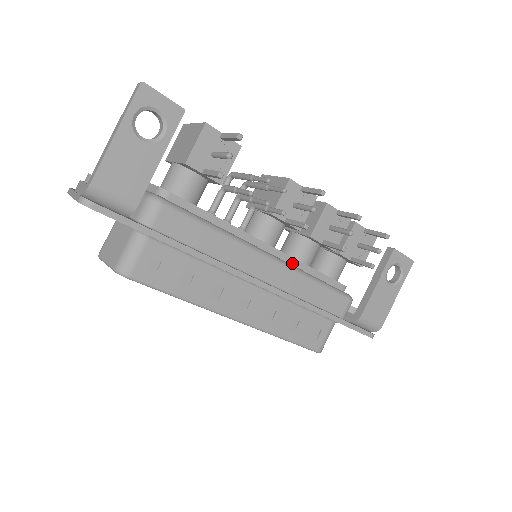
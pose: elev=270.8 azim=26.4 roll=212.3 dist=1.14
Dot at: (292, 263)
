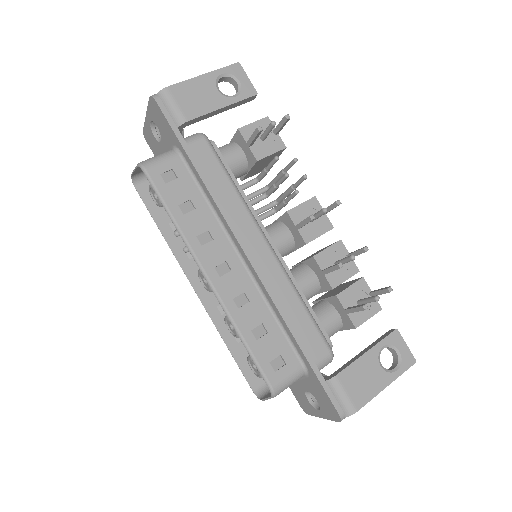
Dot at: occluded
